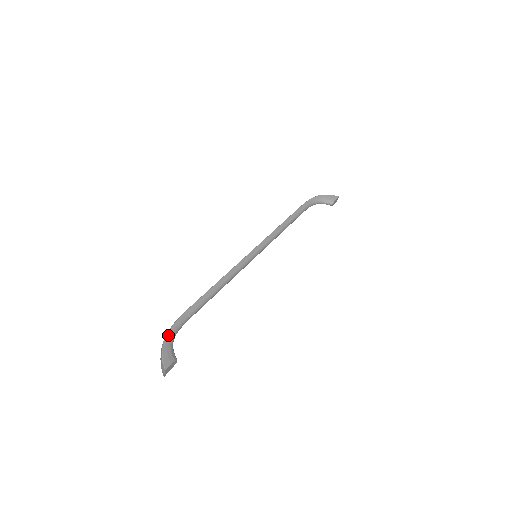
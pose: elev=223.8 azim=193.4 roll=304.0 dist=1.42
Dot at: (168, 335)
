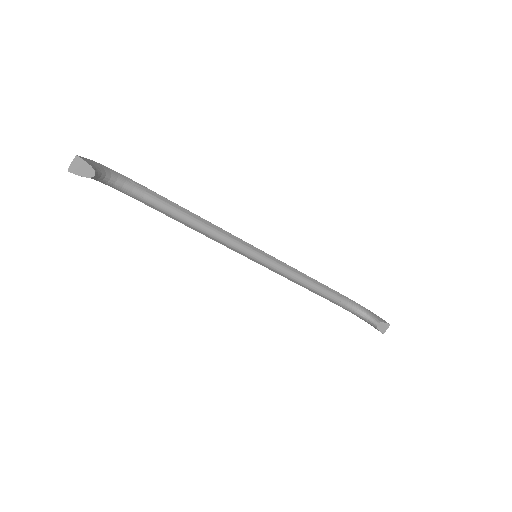
Dot at: (111, 170)
